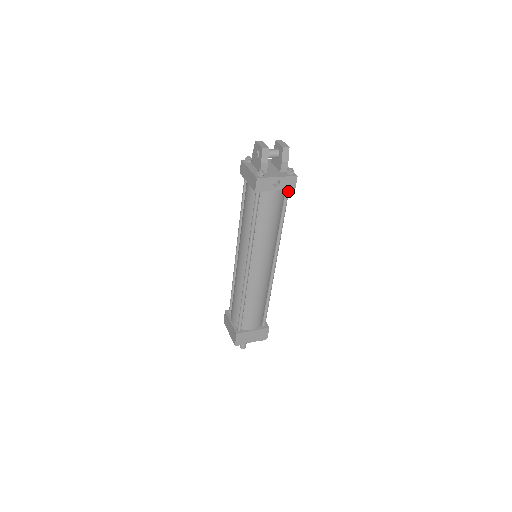
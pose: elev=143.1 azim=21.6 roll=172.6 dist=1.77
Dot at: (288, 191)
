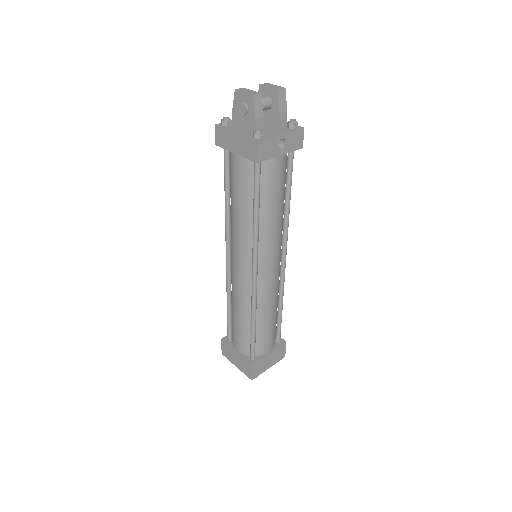
Dot at: (293, 153)
